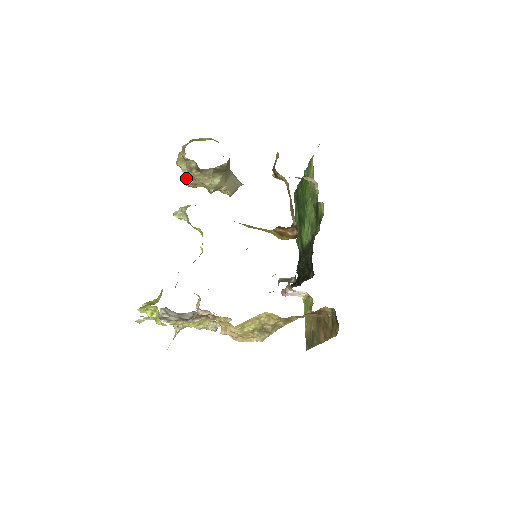
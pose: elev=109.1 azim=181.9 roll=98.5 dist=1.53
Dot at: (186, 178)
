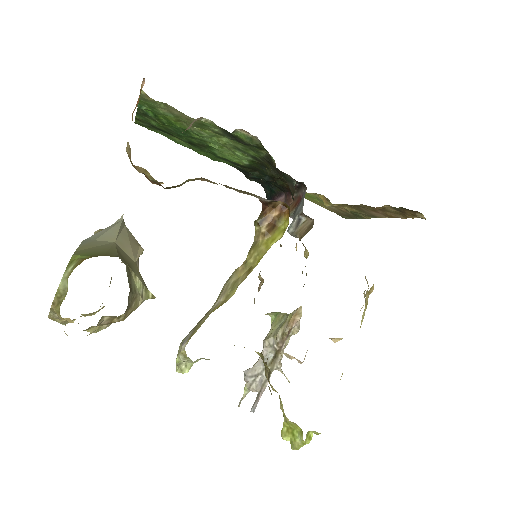
Dot at: (93, 314)
